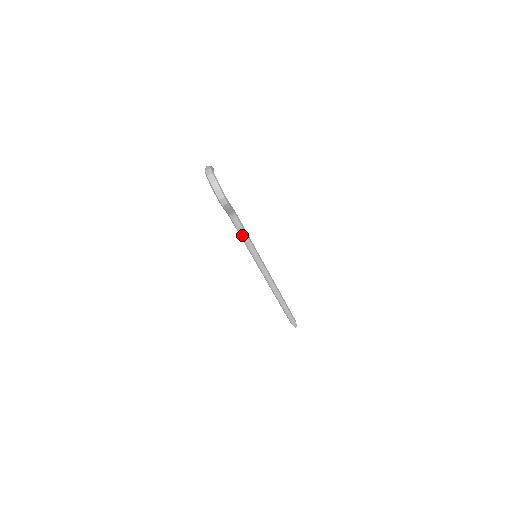
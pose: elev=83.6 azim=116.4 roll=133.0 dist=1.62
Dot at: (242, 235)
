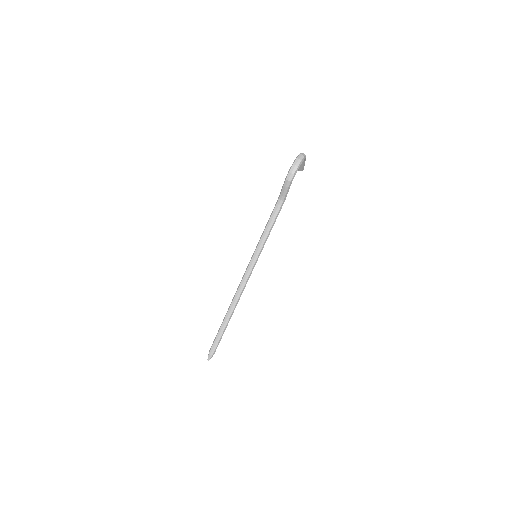
Dot at: (268, 224)
